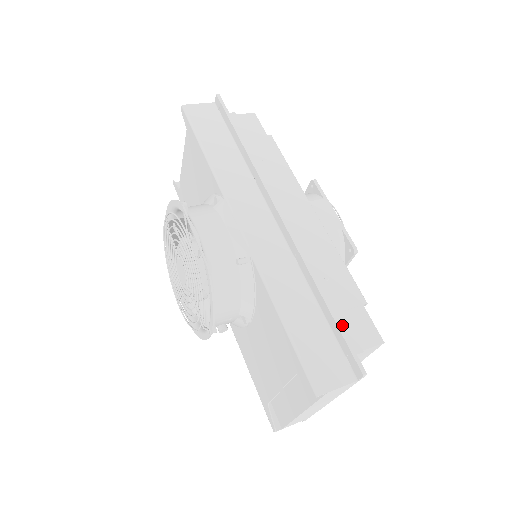
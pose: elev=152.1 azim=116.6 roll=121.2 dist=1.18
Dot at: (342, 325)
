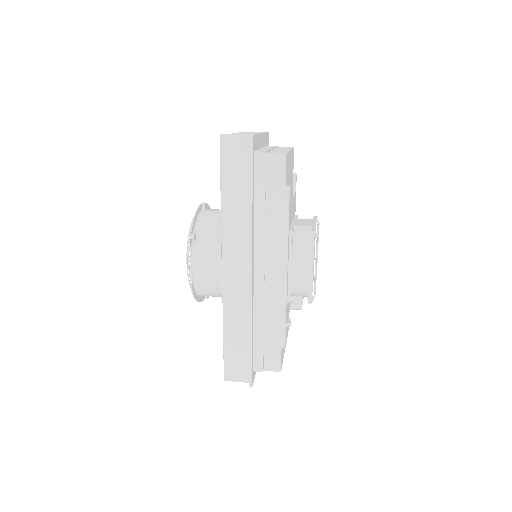
Dot at: (259, 354)
